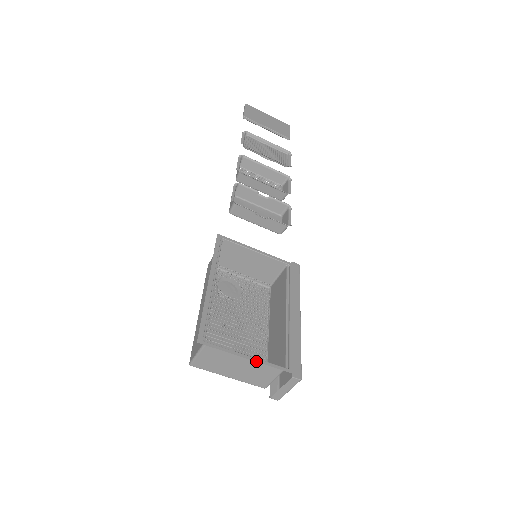
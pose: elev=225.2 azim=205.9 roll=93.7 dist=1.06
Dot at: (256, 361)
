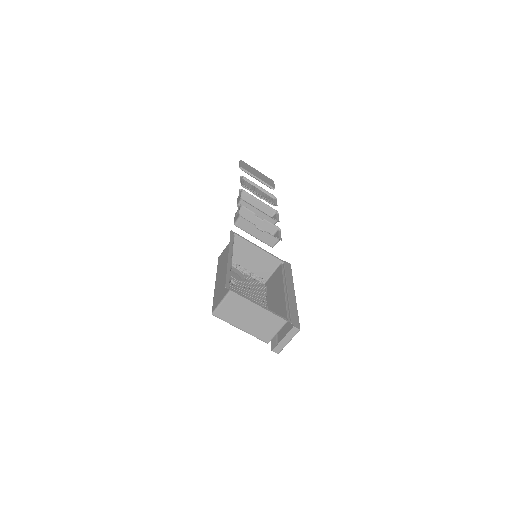
Dot at: (267, 310)
